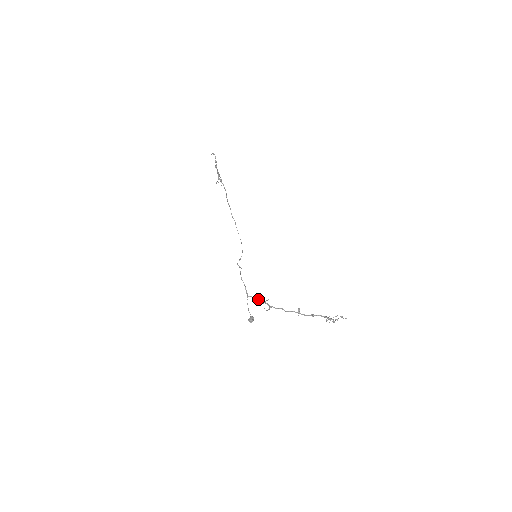
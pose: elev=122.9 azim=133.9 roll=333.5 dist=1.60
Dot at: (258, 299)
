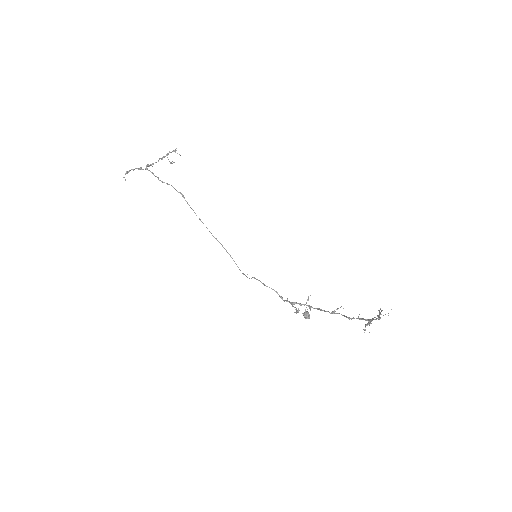
Dot at: (292, 304)
